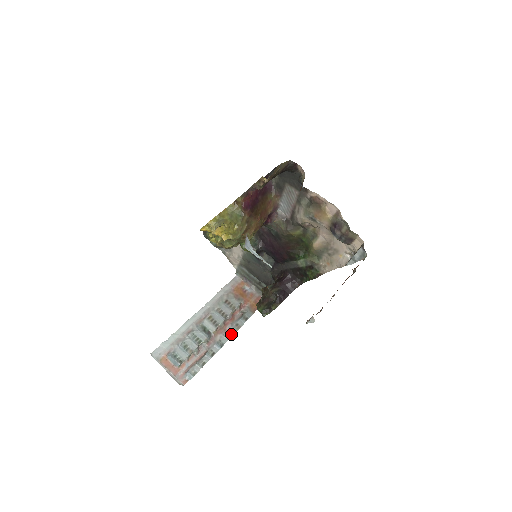
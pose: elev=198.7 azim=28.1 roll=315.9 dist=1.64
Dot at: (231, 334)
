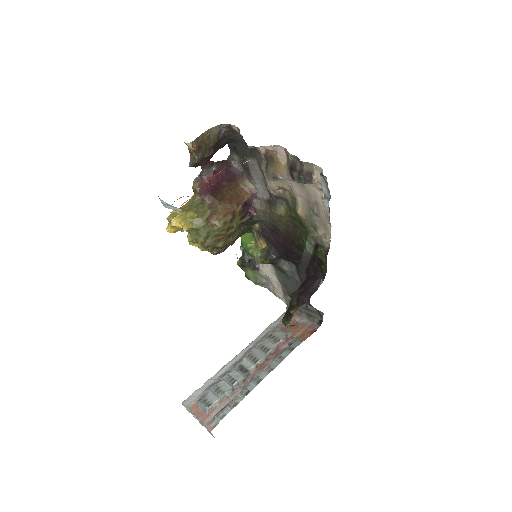
Dot at: (272, 368)
